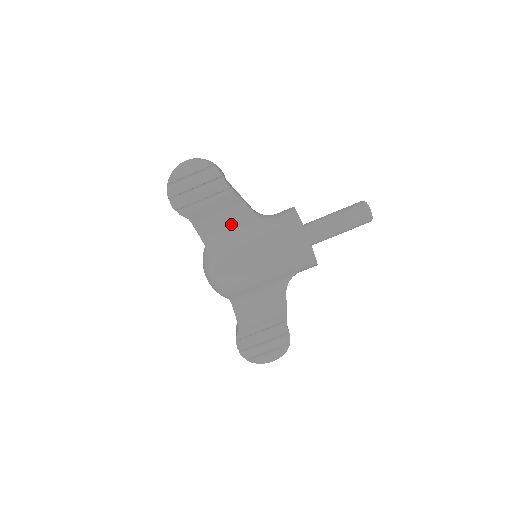
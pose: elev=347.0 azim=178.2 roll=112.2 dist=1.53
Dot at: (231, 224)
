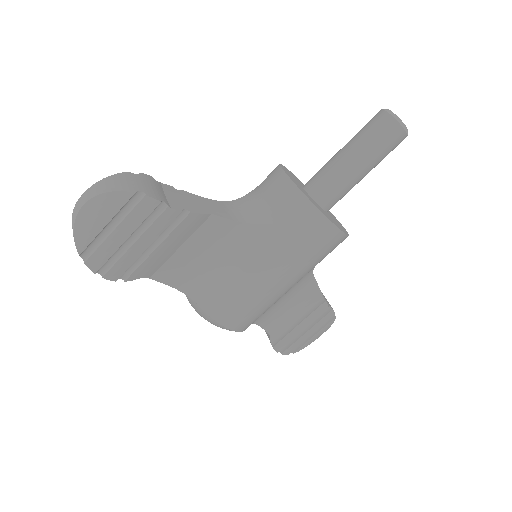
Dot at: (208, 251)
